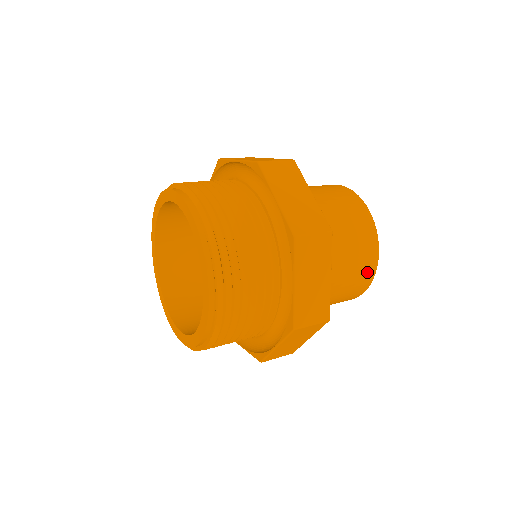
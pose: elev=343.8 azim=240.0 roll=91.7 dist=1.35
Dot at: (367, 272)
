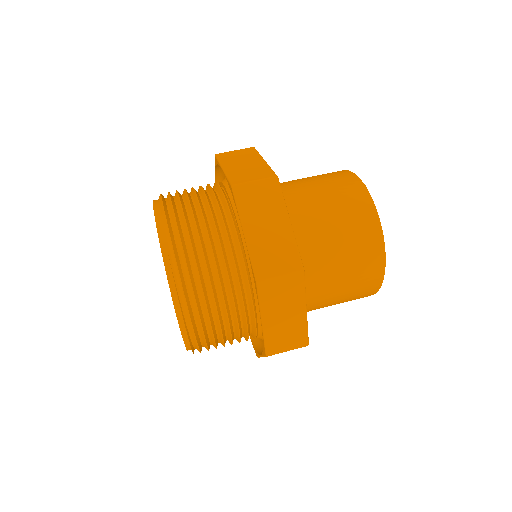
Dot at: (371, 283)
